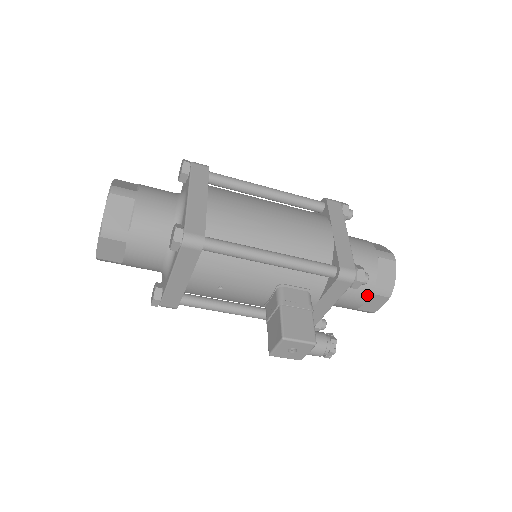
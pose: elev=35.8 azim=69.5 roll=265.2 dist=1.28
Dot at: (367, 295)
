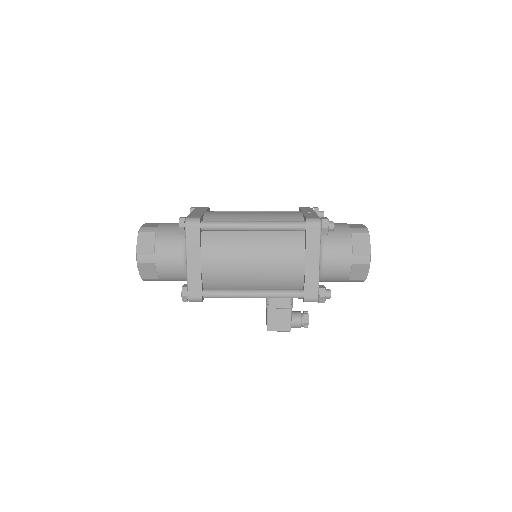
Dot at: (344, 281)
